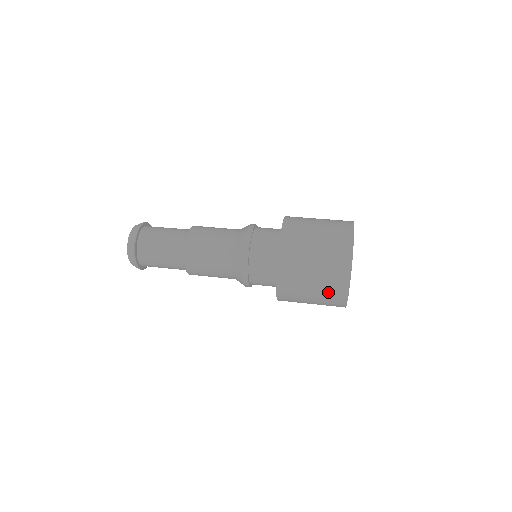
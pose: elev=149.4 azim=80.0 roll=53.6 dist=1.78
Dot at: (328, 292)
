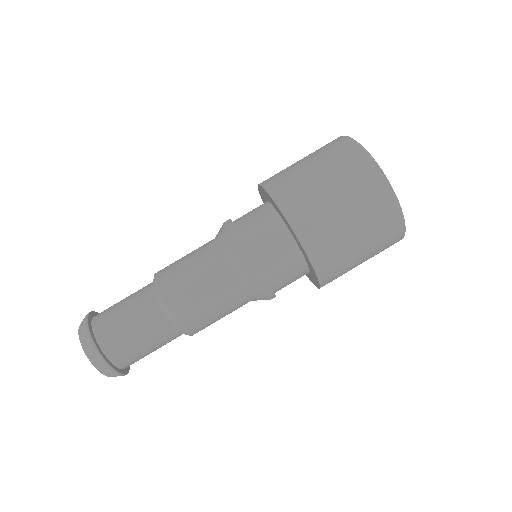
Dot at: (378, 253)
